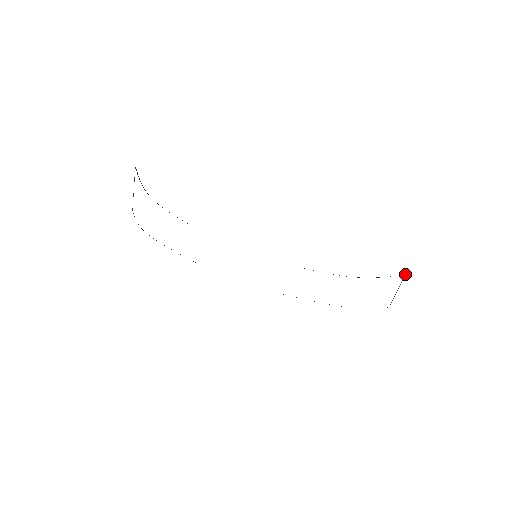
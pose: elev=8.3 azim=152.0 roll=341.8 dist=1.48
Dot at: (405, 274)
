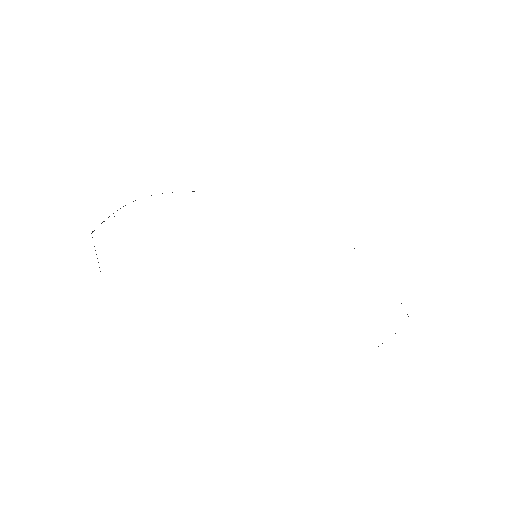
Dot at: occluded
